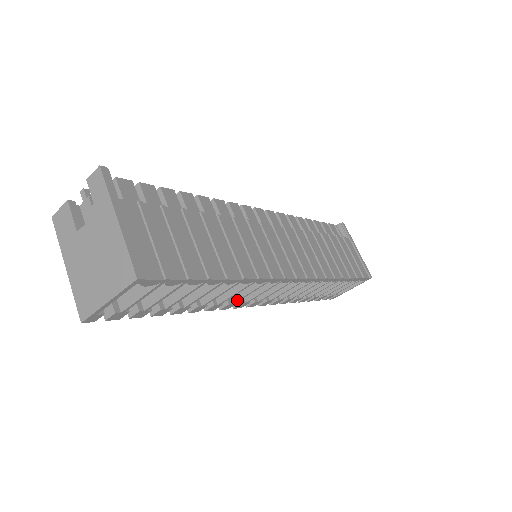
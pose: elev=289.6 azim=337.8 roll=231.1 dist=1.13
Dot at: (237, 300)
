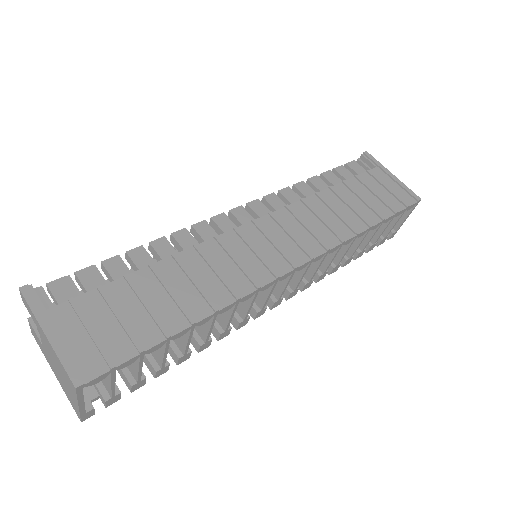
Dot at: (245, 316)
